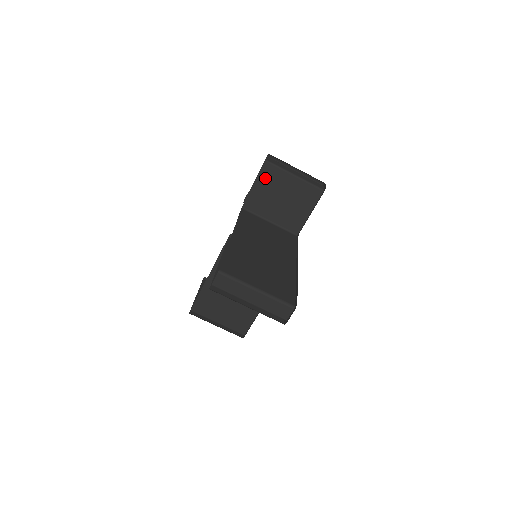
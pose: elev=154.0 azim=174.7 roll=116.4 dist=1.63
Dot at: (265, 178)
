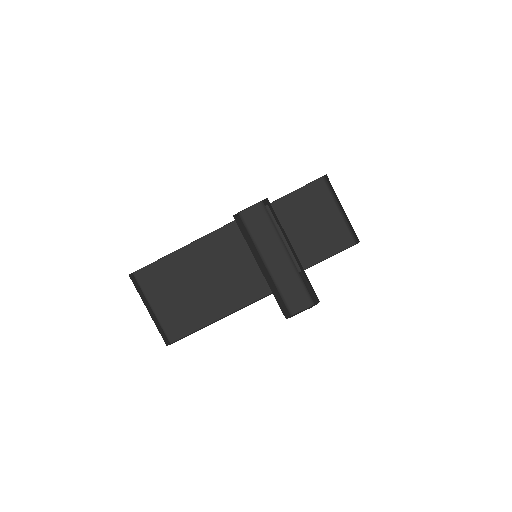
Dot at: (309, 193)
